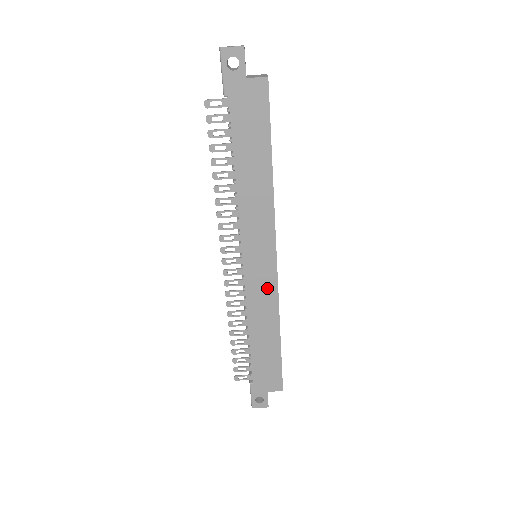
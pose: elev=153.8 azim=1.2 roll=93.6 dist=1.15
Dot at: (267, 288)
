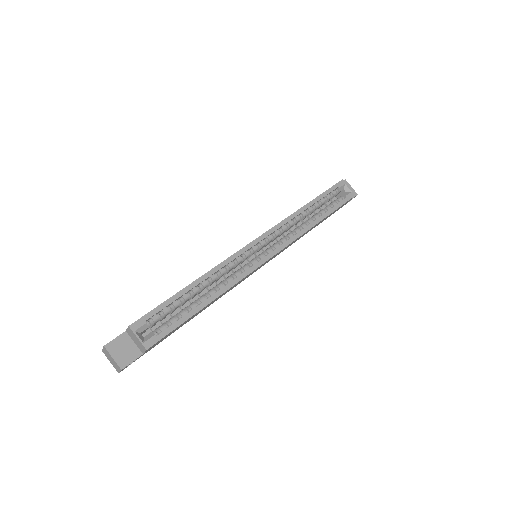
Dot at: occluded
